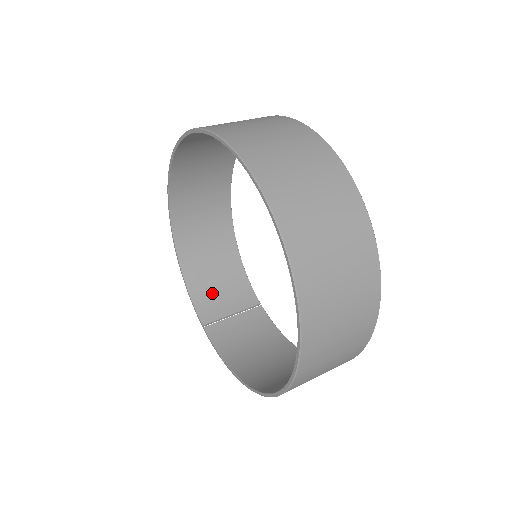
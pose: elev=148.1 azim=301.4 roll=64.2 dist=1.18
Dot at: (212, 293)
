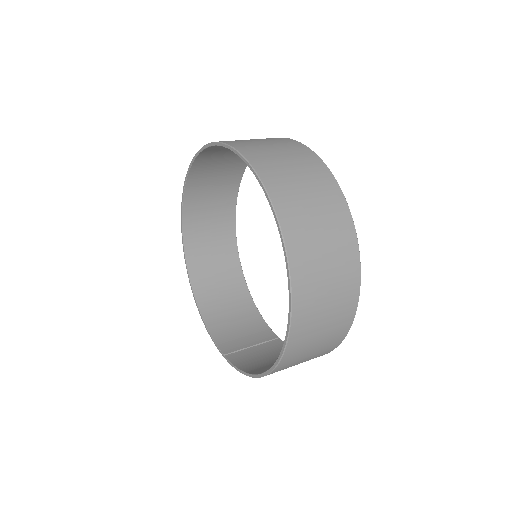
Dot at: (231, 332)
